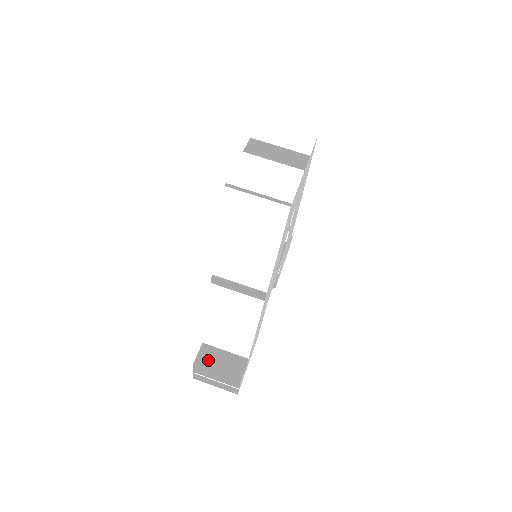
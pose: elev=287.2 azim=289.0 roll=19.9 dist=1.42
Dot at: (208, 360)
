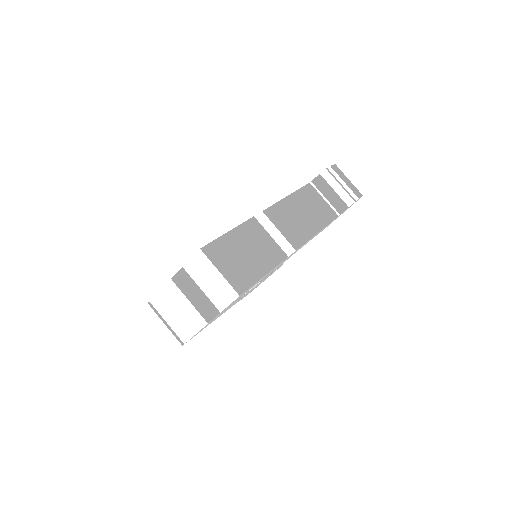
Dot at: occluded
